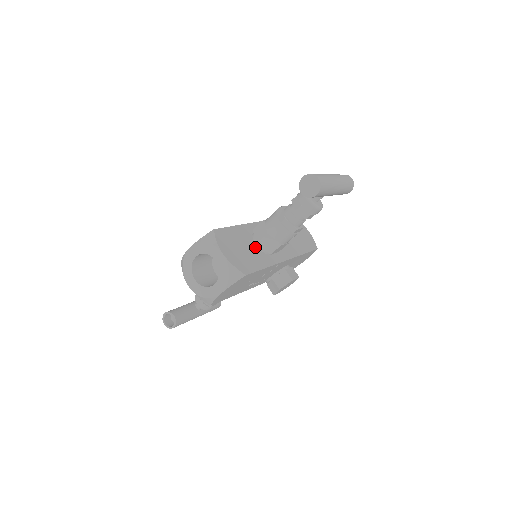
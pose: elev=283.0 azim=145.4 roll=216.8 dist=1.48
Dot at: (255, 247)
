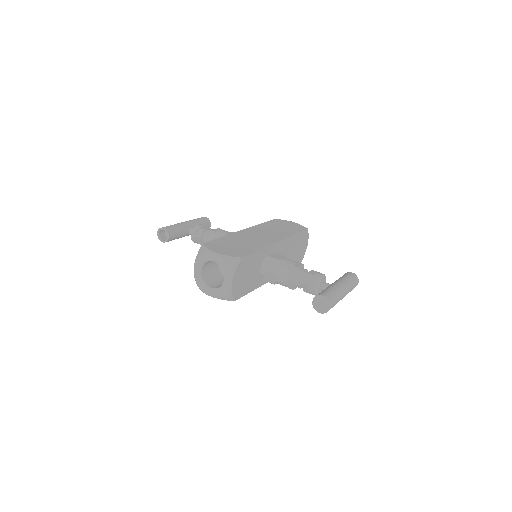
Dot at: (258, 271)
